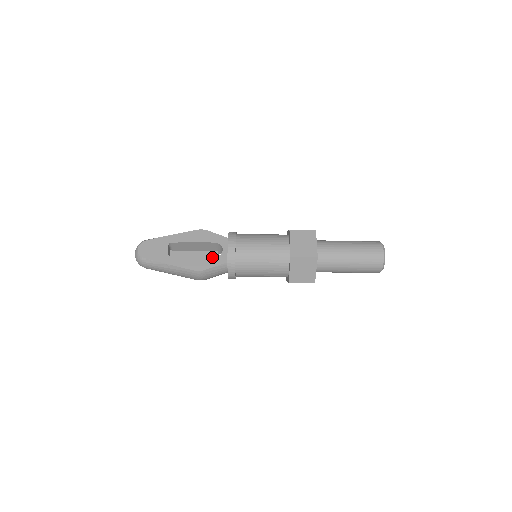
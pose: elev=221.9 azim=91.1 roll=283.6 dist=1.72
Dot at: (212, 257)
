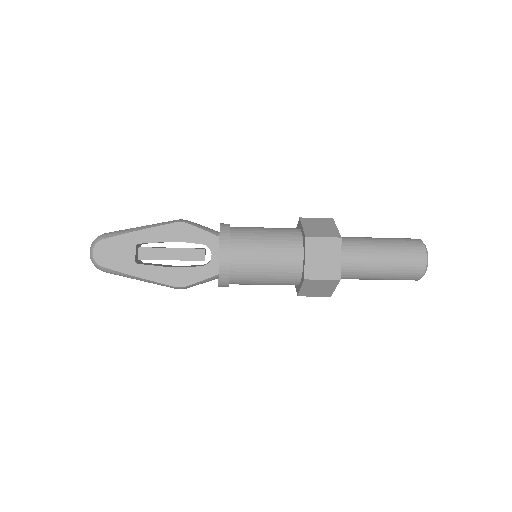
Dot at: (197, 266)
